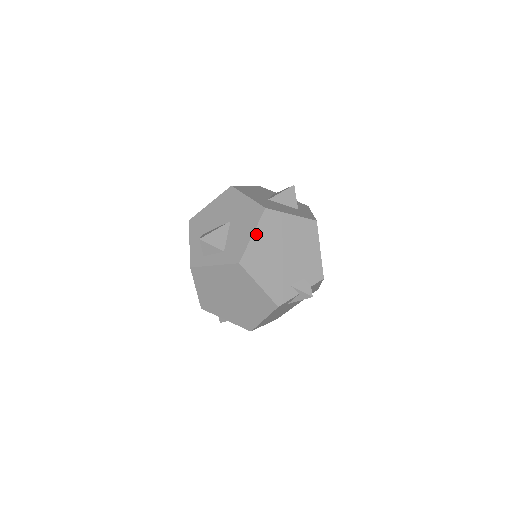
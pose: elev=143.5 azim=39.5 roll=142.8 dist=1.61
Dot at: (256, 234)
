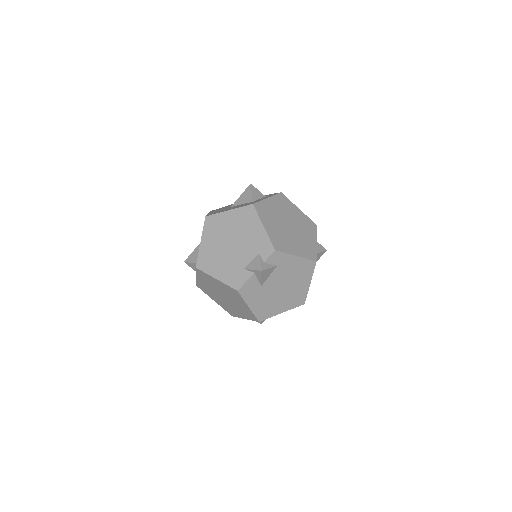
Dot at: (203, 240)
